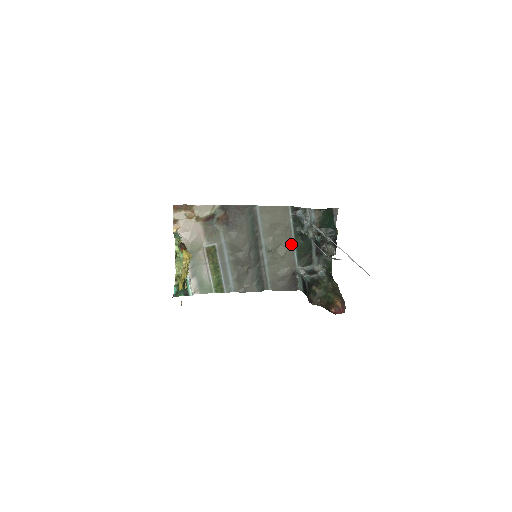
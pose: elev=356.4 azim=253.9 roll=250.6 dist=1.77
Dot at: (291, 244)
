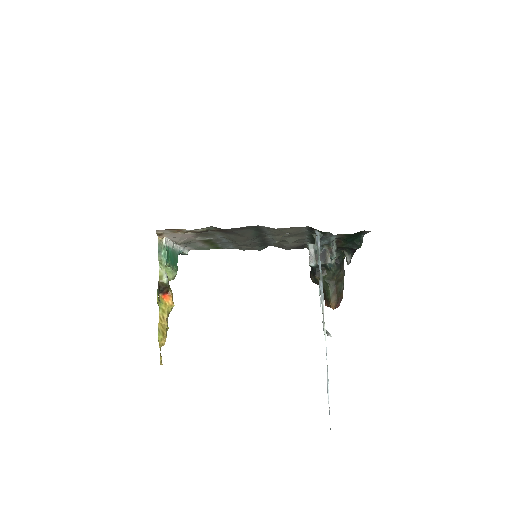
Dot at: (303, 237)
